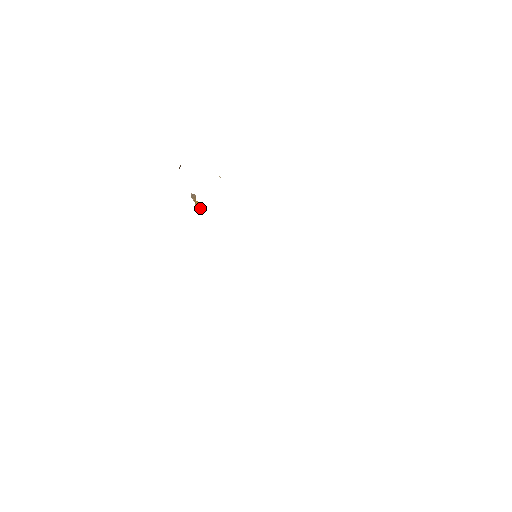
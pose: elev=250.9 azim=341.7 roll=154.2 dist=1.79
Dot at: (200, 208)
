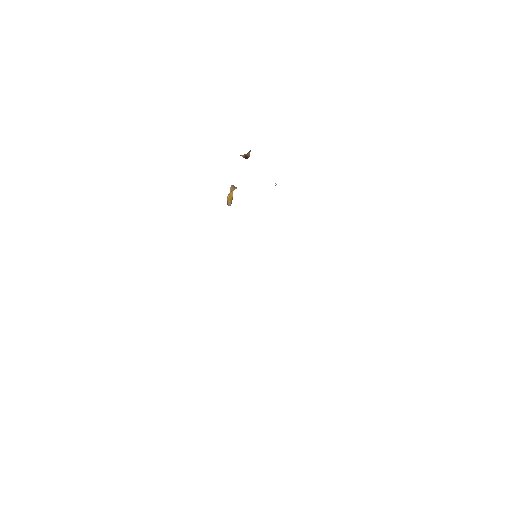
Dot at: (227, 204)
